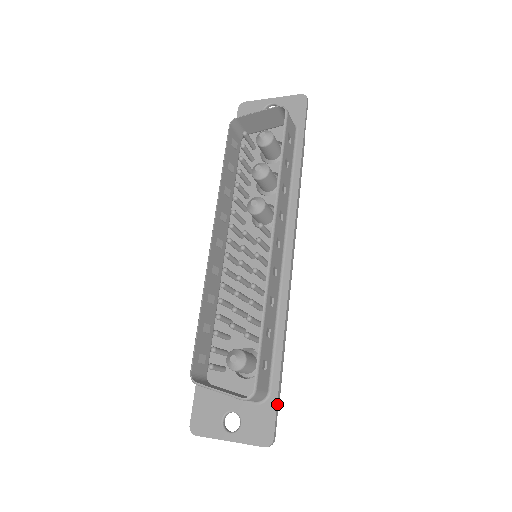
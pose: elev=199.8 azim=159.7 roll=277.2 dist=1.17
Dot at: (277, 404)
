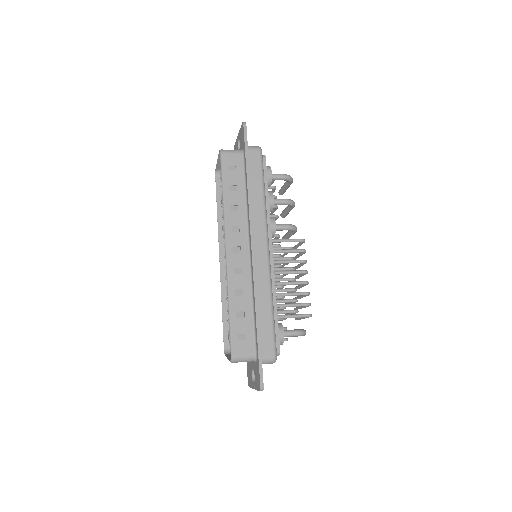
Dot at: (259, 361)
